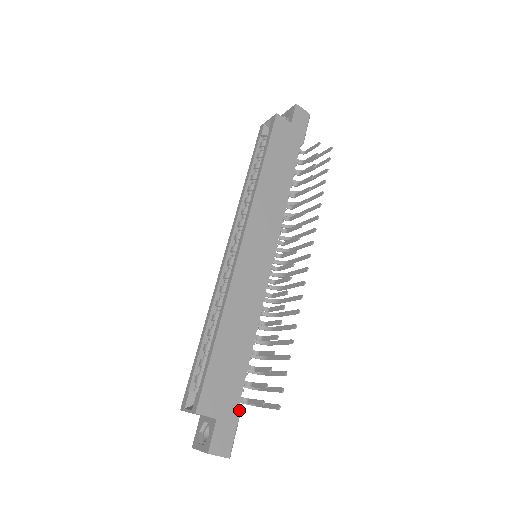
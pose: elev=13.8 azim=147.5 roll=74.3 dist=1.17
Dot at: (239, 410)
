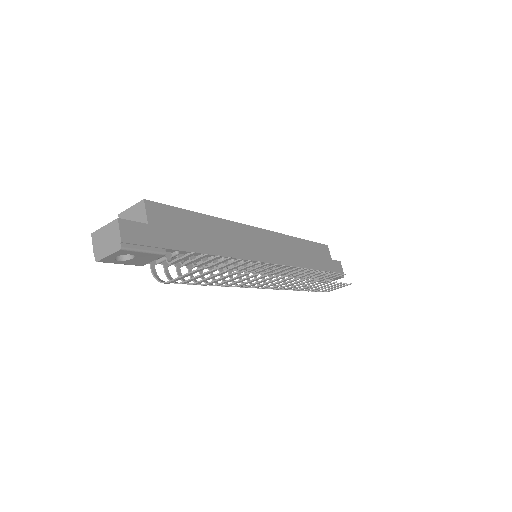
Dot at: (163, 251)
